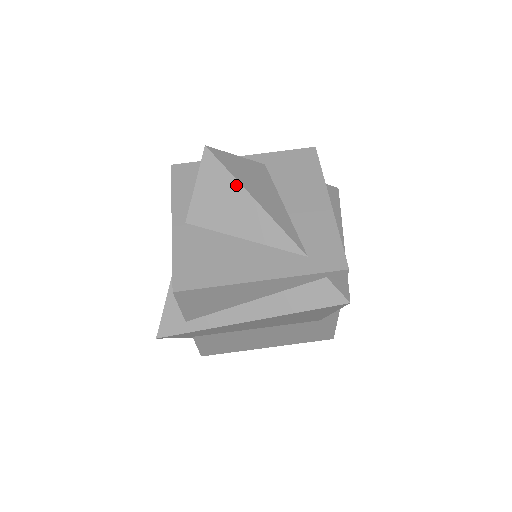
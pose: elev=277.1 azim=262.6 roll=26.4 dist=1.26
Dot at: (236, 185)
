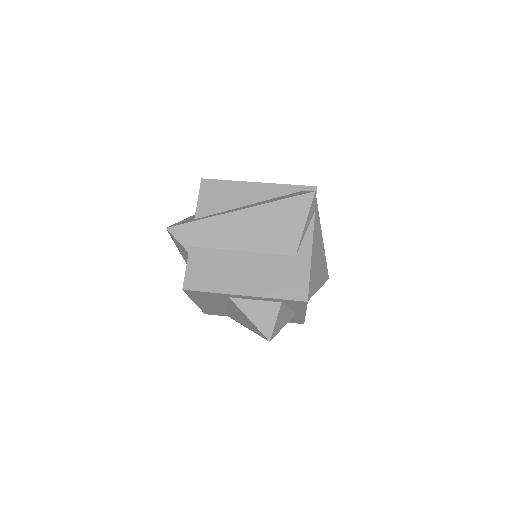
Dot at: occluded
